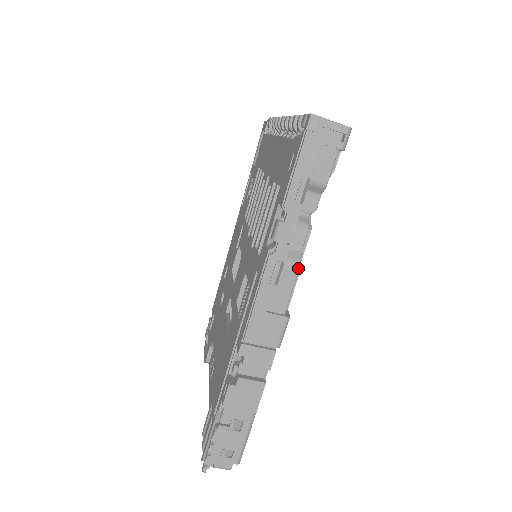
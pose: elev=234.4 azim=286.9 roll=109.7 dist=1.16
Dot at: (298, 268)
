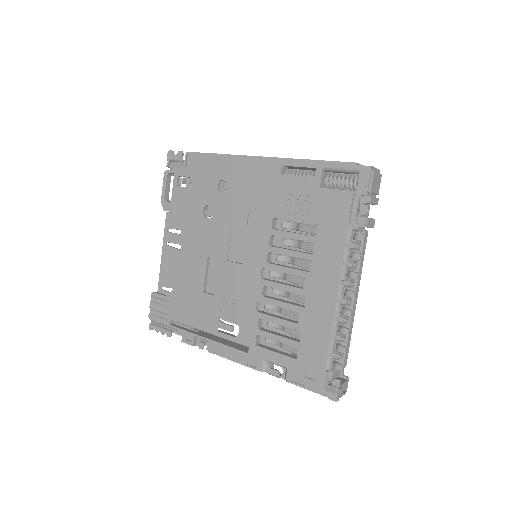
Dot at: occluded
